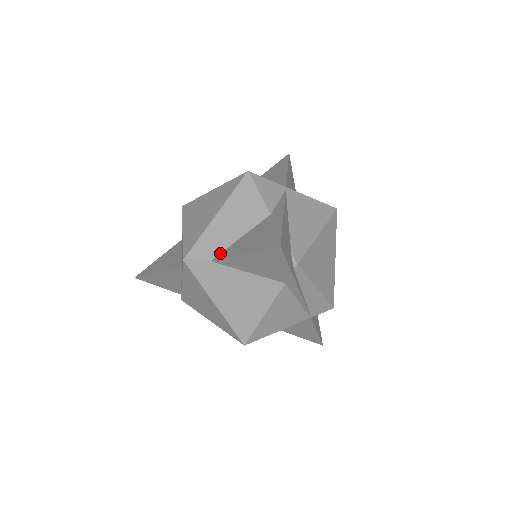
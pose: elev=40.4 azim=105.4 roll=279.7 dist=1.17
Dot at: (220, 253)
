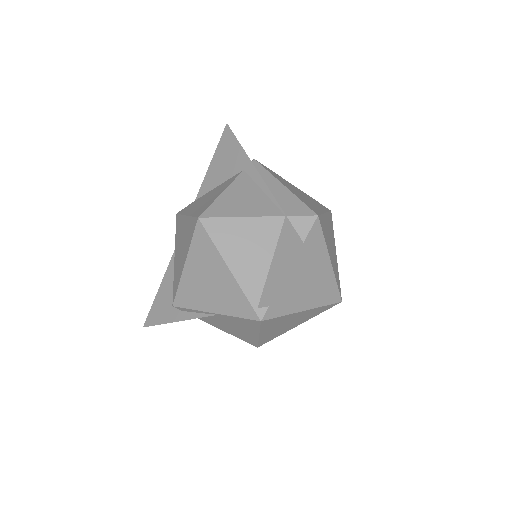
Dot at: occluded
